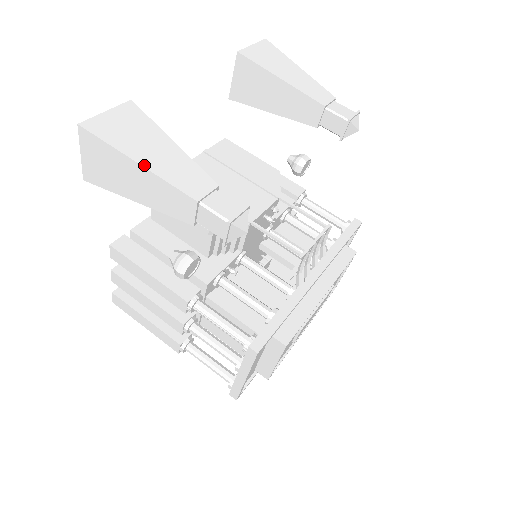
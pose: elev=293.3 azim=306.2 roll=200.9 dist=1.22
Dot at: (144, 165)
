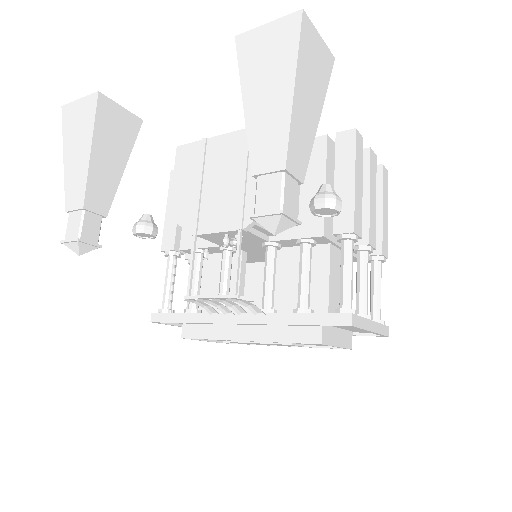
Dot at: (64, 162)
